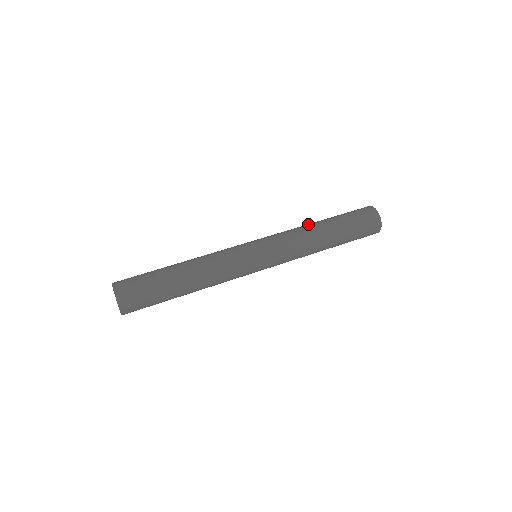
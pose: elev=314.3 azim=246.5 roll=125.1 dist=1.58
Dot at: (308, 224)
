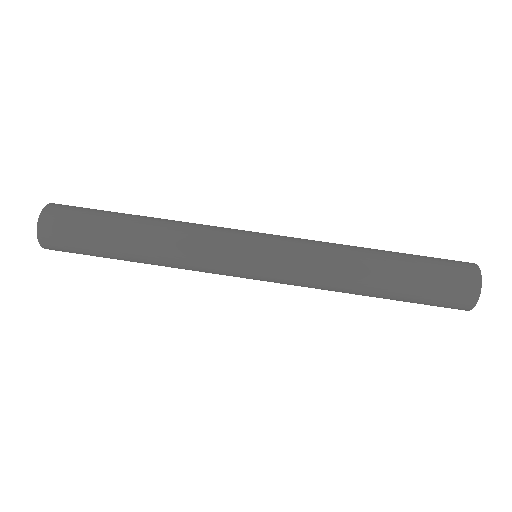
Dot at: (357, 263)
